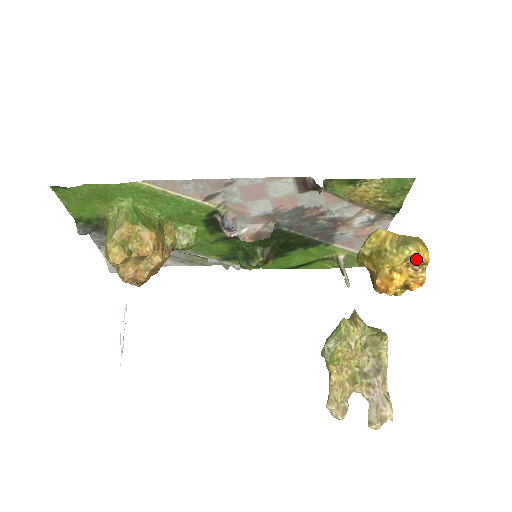
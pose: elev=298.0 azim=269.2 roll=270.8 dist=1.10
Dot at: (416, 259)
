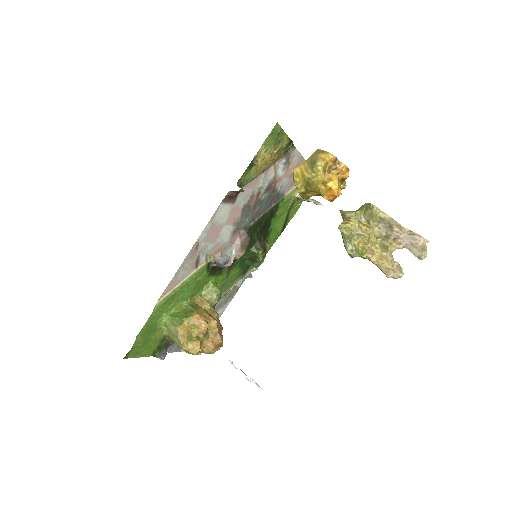
Dot at: (328, 164)
